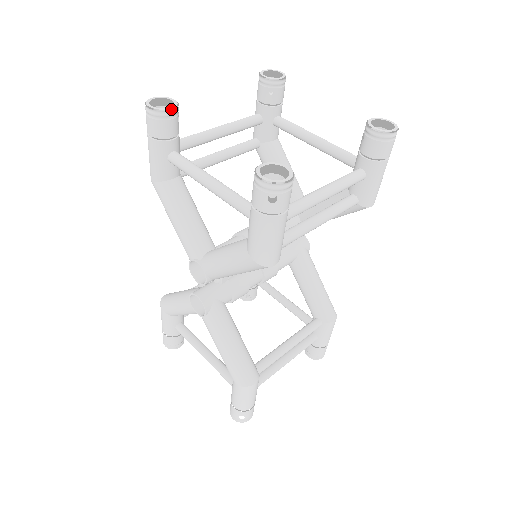
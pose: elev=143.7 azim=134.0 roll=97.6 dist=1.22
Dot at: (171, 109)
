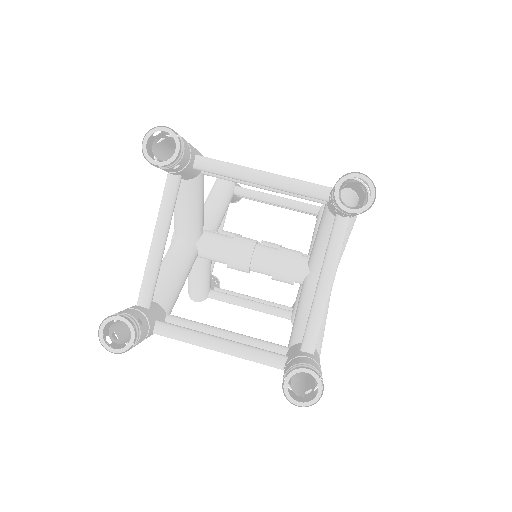
Dot at: (175, 153)
